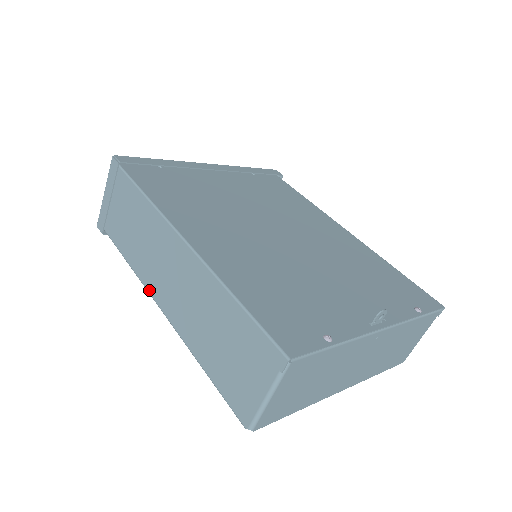
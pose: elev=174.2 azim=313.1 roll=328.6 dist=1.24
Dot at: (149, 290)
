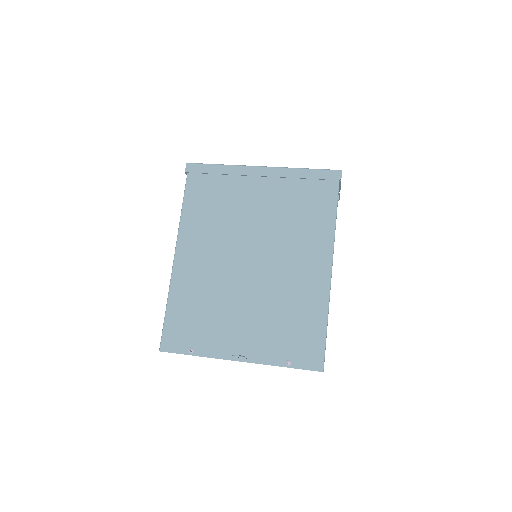
Dot at: occluded
